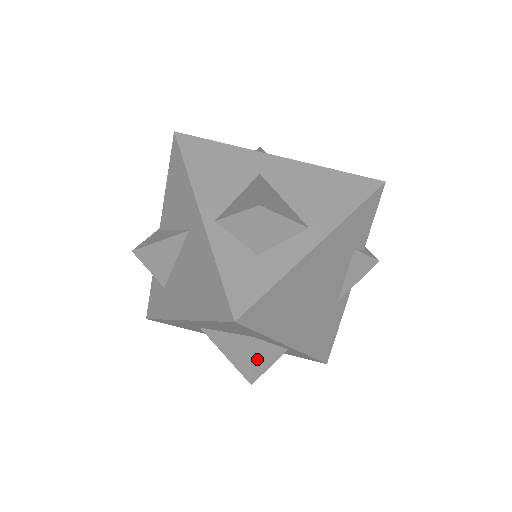
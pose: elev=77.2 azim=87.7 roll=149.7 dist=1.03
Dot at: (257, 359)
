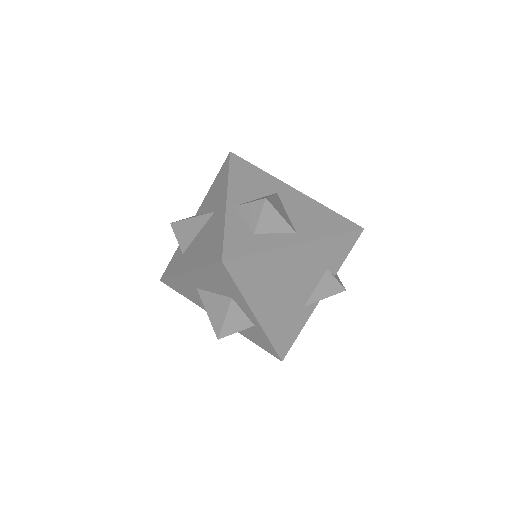
Dot at: (229, 319)
